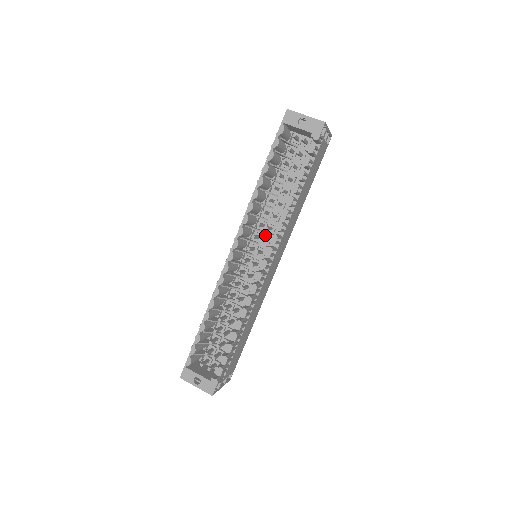
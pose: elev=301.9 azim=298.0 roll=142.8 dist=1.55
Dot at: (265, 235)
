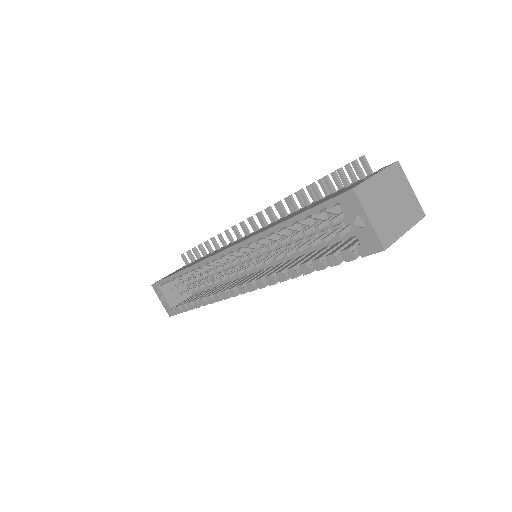
Dot at: (273, 250)
